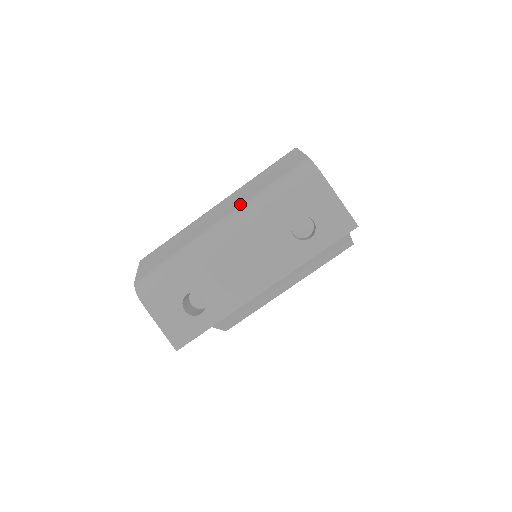
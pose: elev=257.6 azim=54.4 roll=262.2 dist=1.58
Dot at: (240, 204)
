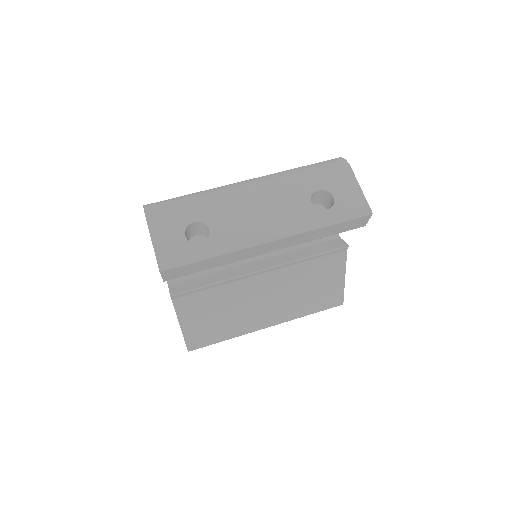
Dot at: occluded
